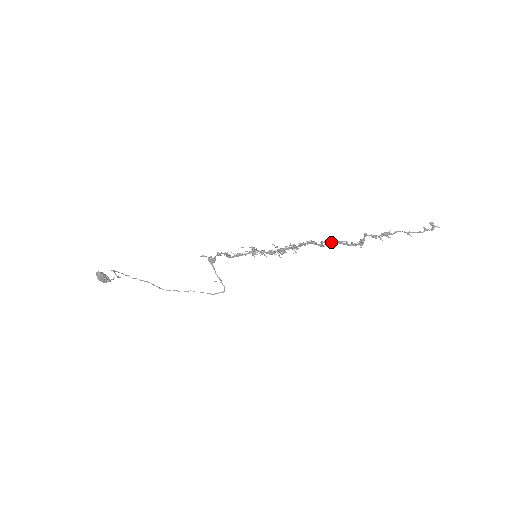
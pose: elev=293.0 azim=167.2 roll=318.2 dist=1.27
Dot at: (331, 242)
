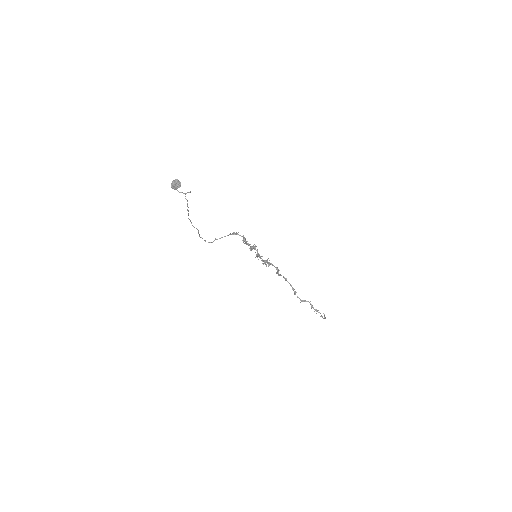
Dot at: occluded
